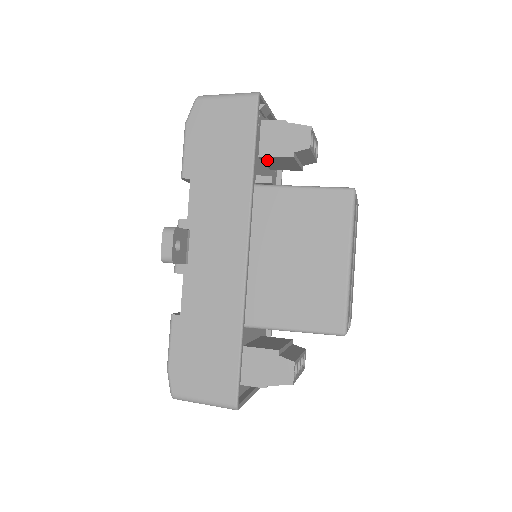
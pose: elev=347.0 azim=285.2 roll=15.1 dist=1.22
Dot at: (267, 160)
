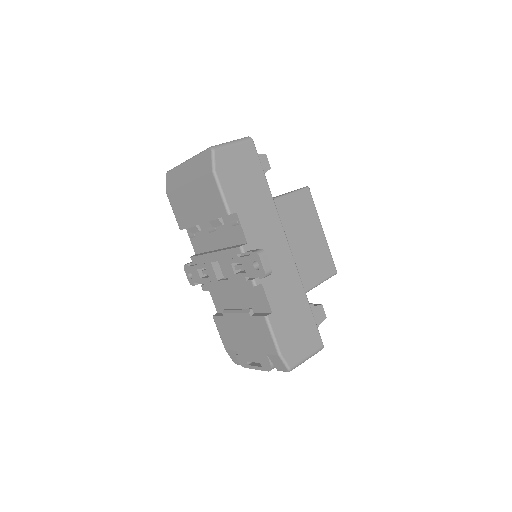
Dot at: occluded
